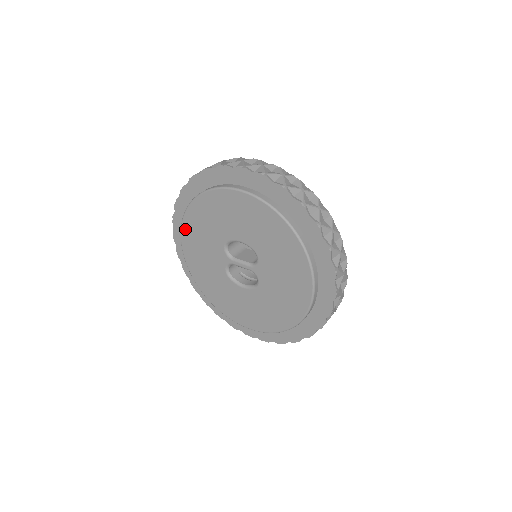
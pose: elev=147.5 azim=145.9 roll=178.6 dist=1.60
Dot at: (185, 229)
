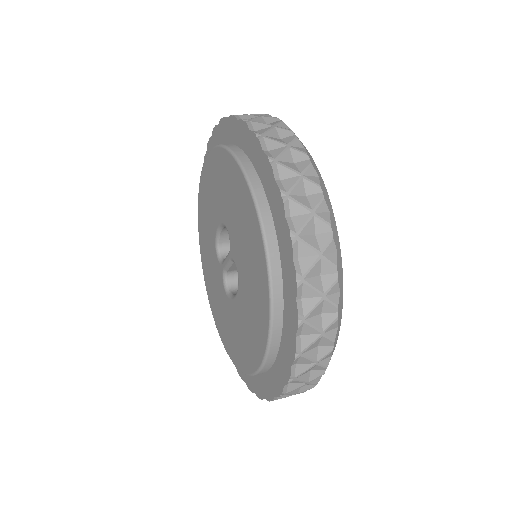
Dot at: (203, 267)
